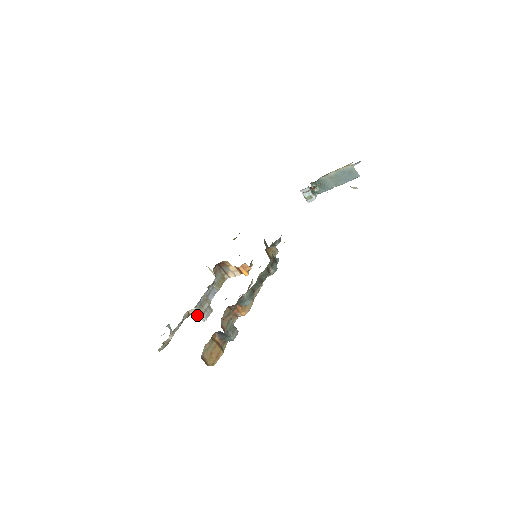
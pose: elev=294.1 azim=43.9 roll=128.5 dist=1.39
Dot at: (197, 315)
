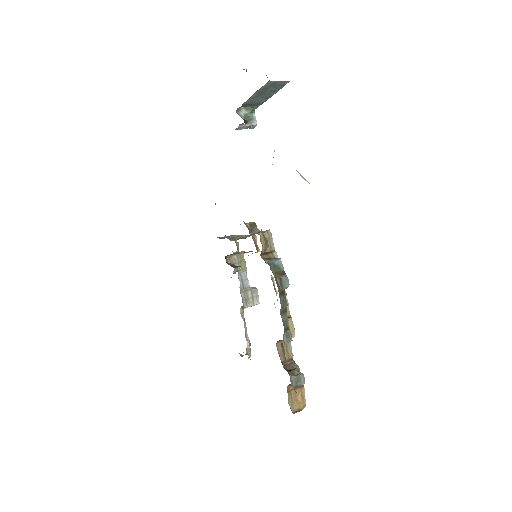
Dot at: (250, 306)
